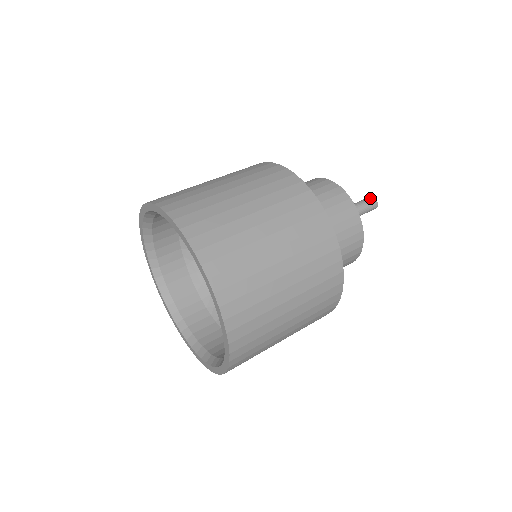
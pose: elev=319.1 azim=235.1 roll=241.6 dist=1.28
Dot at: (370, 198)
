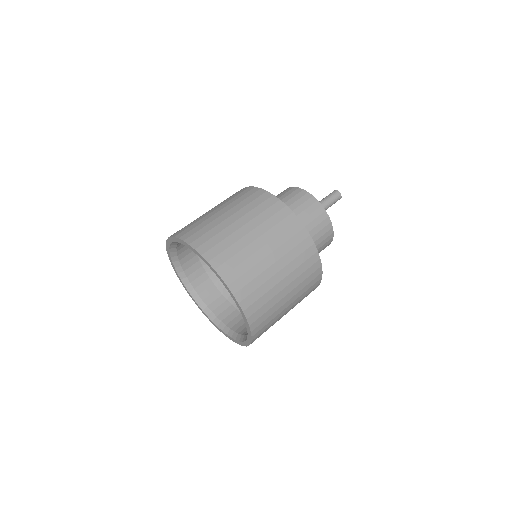
Dot at: (337, 194)
